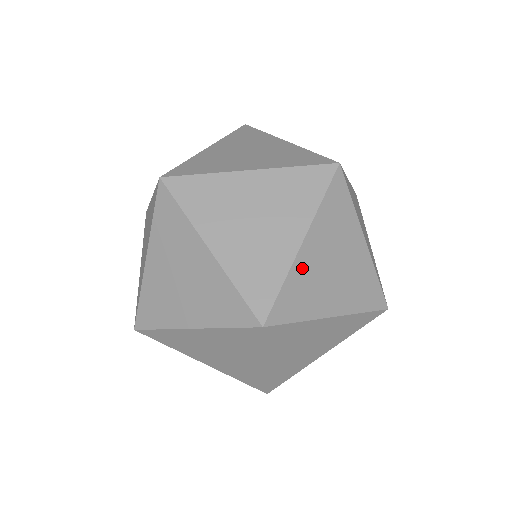
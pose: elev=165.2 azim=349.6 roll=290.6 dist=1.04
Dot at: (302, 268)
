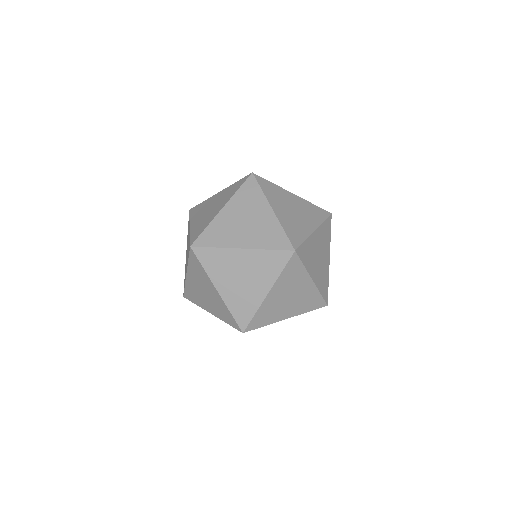
Dot at: (283, 220)
